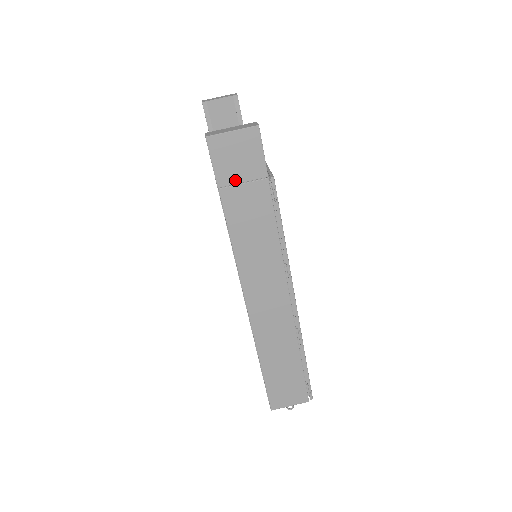
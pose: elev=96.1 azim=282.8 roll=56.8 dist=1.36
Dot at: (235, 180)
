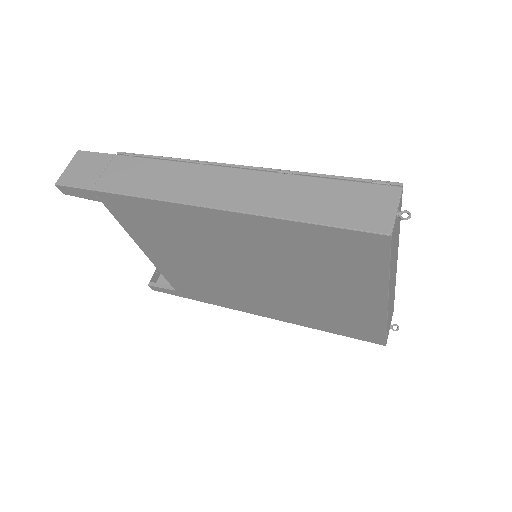
Dot at: (96, 176)
